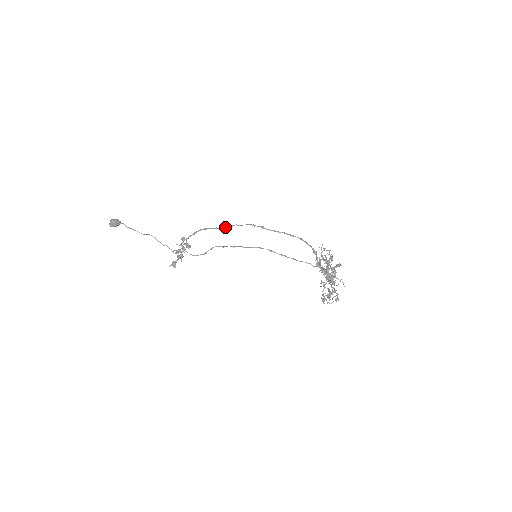
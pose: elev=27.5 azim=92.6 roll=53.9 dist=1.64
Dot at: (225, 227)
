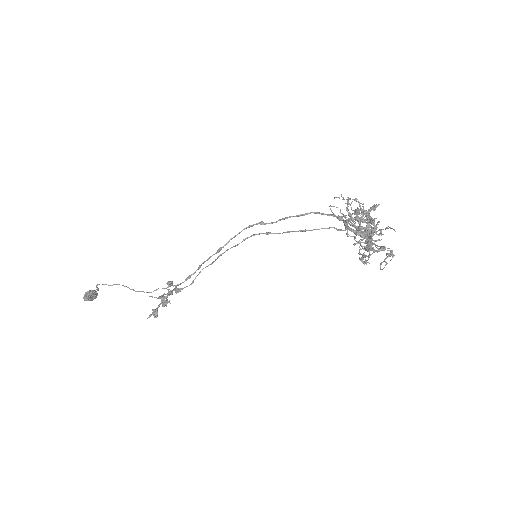
Dot at: (219, 249)
